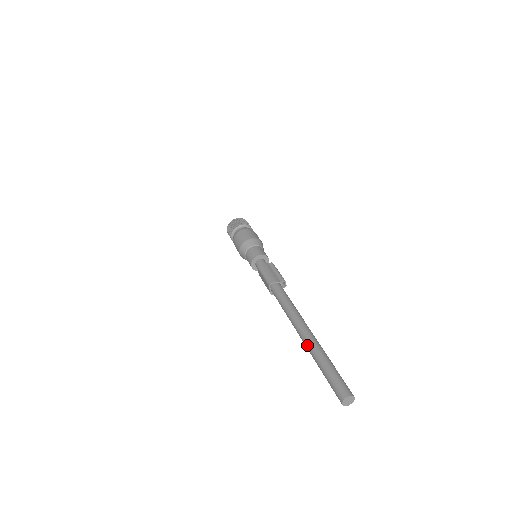
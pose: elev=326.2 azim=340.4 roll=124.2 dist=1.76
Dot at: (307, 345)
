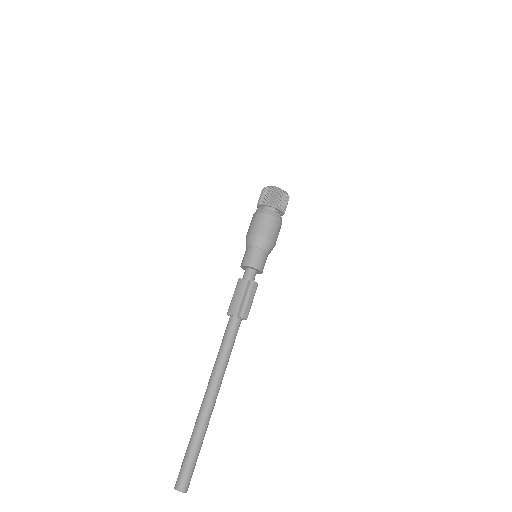
Dot at: (199, 411)
